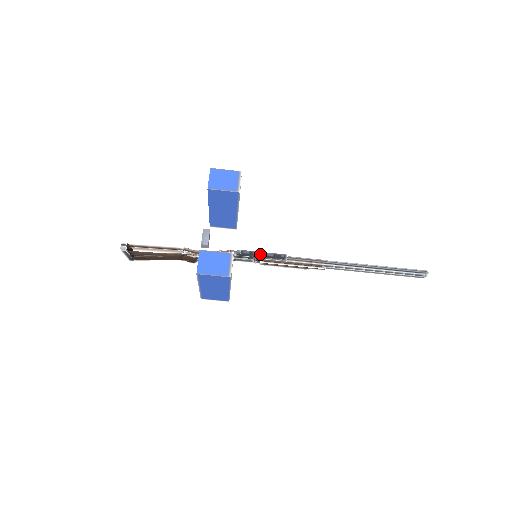
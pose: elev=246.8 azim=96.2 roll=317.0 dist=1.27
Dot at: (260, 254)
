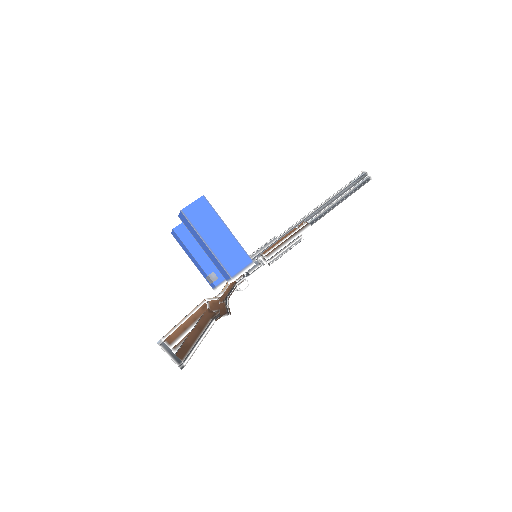
Dot at: (256, 250)
